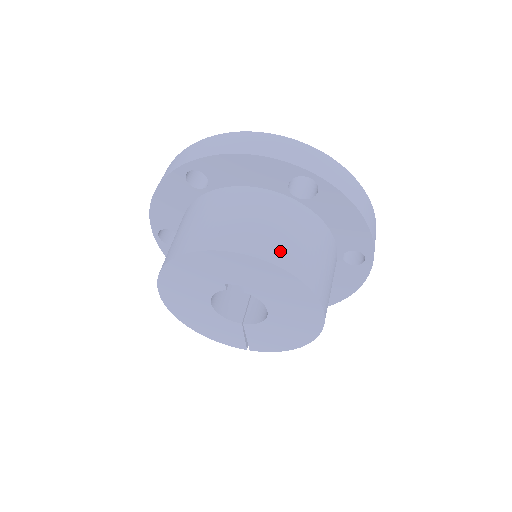
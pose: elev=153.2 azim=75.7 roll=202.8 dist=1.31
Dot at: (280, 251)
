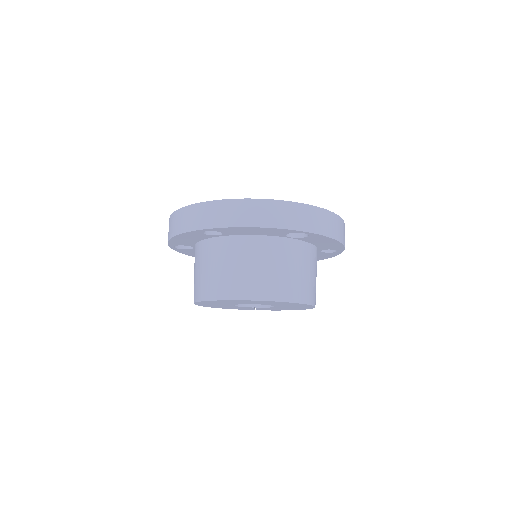
Dot at: (288, 289)
